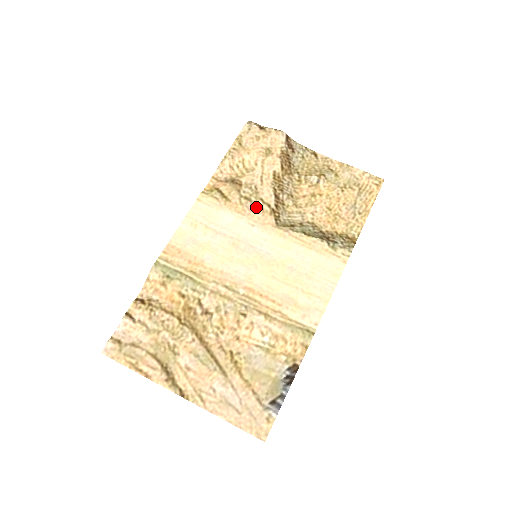
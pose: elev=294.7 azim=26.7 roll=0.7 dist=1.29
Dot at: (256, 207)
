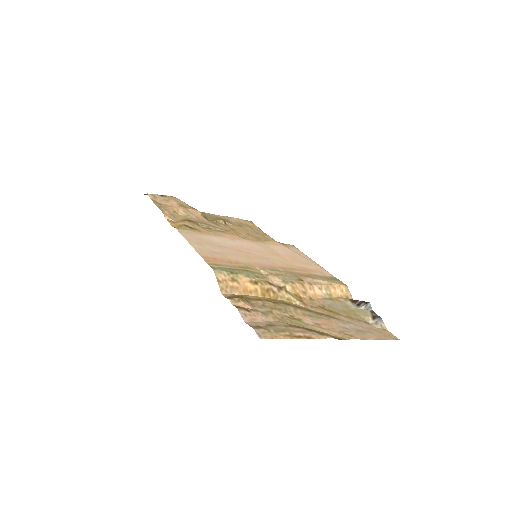
Dot at: (220, 232)
